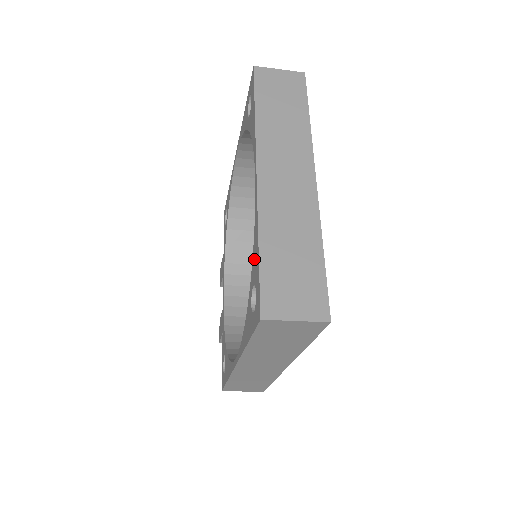
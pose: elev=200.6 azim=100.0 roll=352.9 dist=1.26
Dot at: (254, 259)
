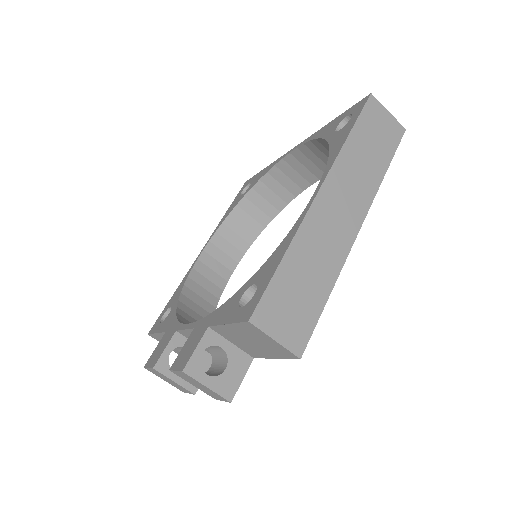
Dot at: (327, 131)
